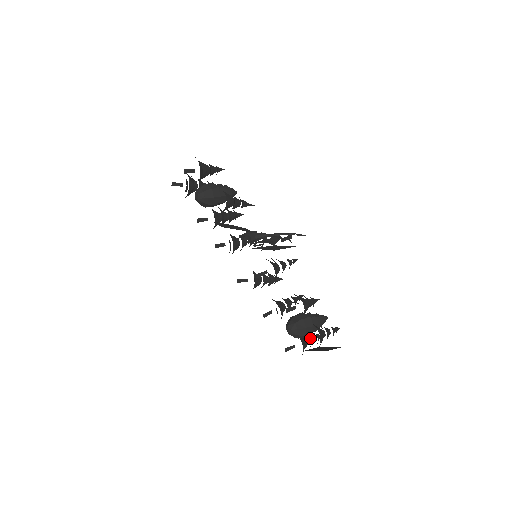
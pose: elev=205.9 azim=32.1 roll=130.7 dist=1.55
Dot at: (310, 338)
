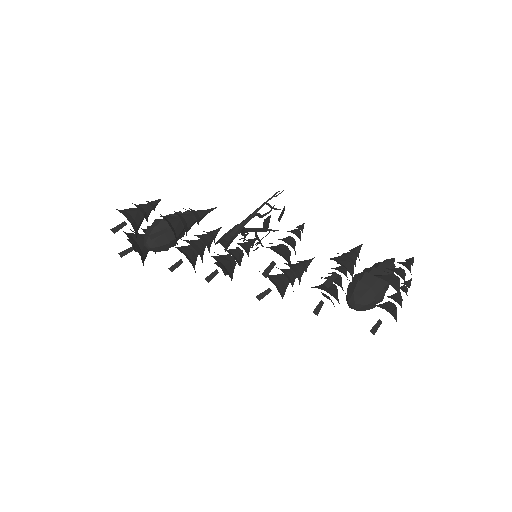
Dot at: (381, 295)
